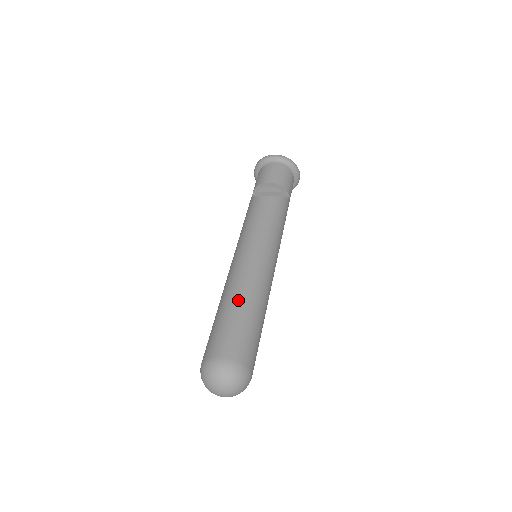
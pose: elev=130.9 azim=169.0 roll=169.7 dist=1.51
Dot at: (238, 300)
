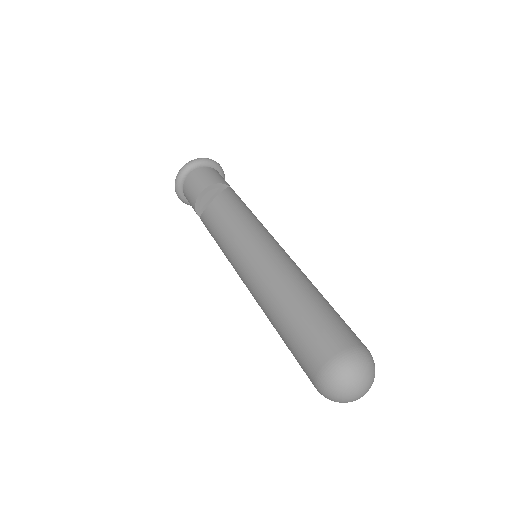
Dot at: (284, 302)
